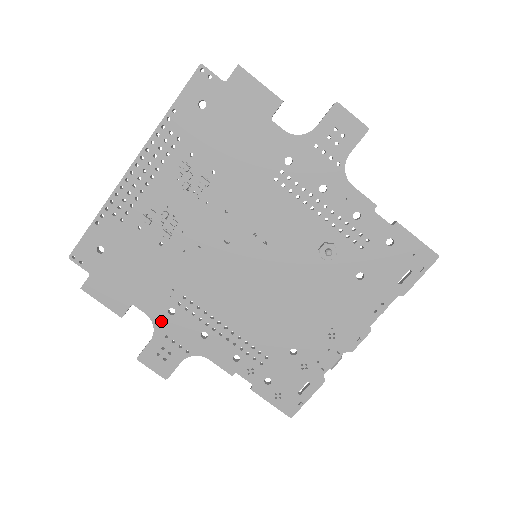
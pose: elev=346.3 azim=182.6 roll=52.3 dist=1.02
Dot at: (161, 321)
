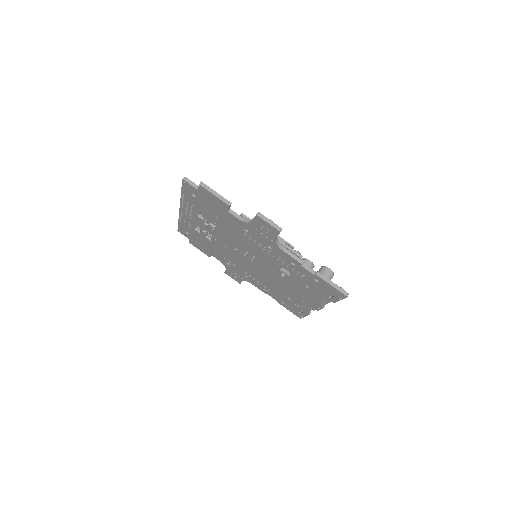
Dot at: (226, 265)
